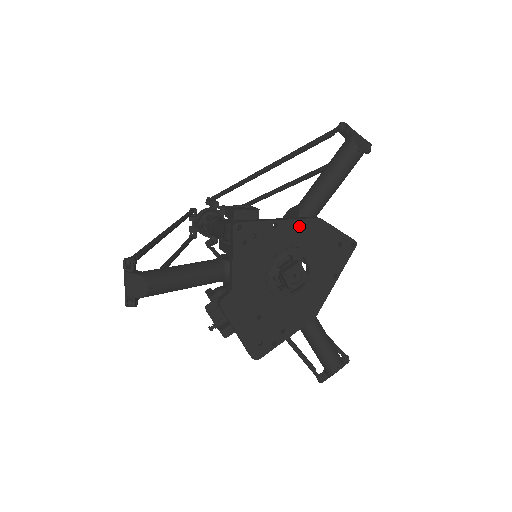
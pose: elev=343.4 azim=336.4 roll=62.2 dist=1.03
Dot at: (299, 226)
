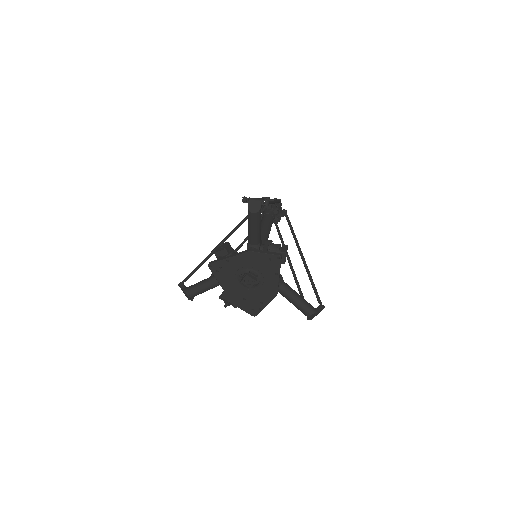
Dot at: (240, 258)
